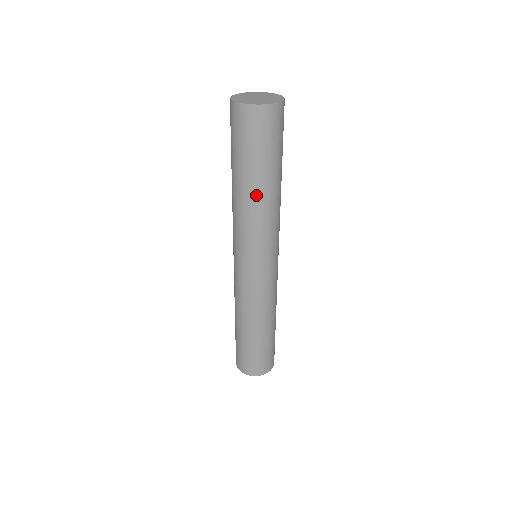
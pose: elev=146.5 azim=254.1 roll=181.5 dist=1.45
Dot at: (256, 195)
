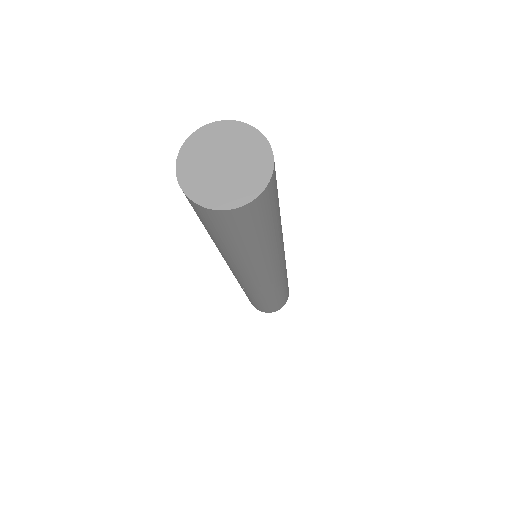
Dot at: (249, 257)
